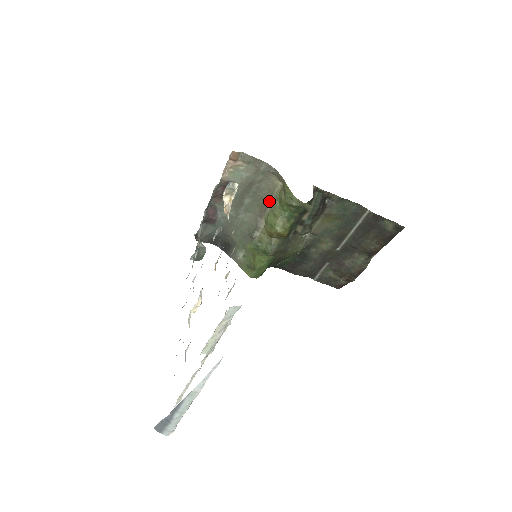
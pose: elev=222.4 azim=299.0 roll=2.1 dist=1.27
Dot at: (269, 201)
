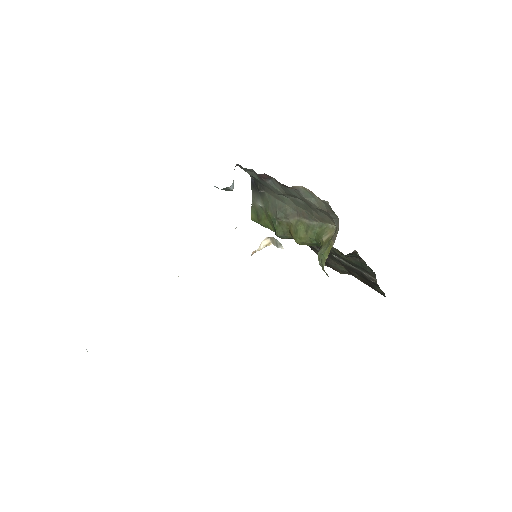
Dot at: (314, 220)
